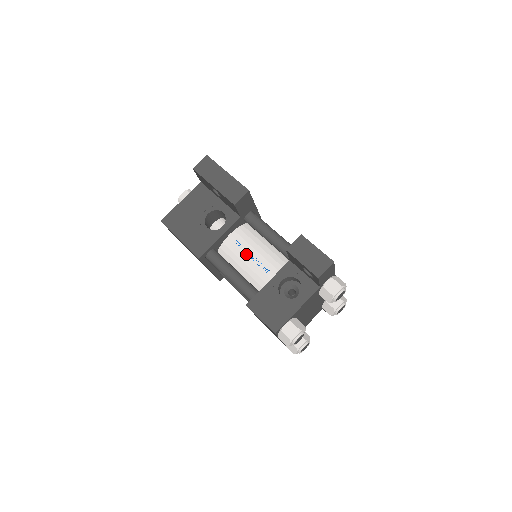
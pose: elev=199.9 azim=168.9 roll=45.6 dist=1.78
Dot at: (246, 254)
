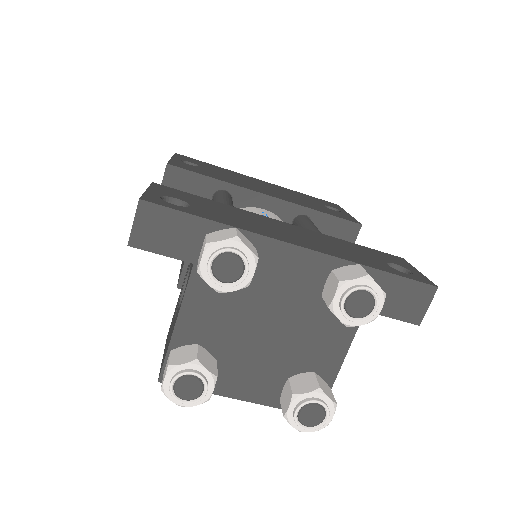
Dot at: occluded
